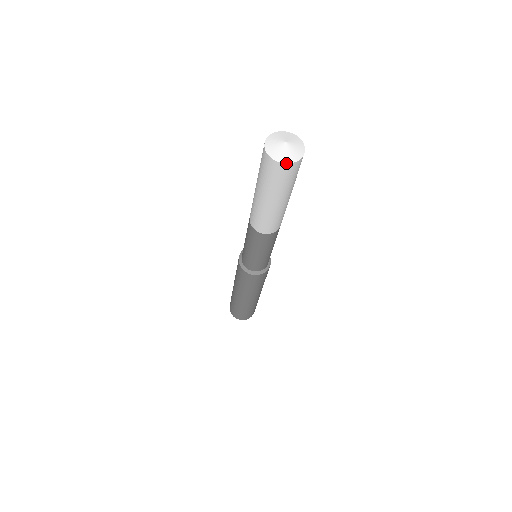
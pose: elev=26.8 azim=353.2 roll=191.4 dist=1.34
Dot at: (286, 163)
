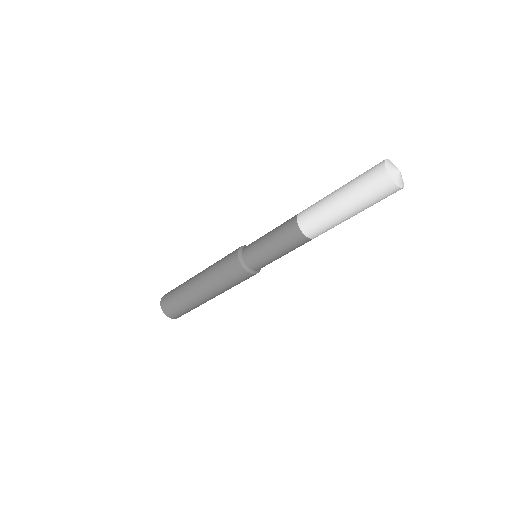
Dot at: (396, 184)
